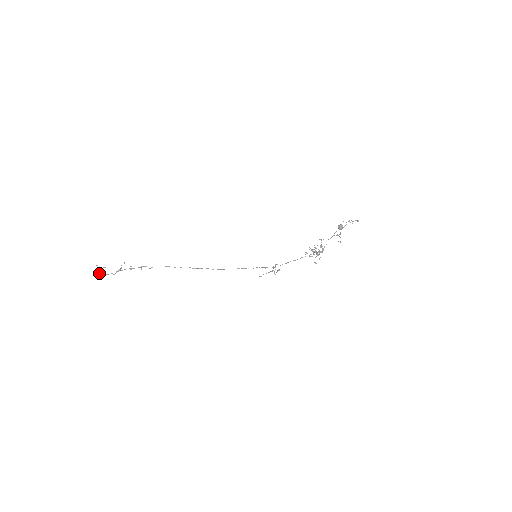
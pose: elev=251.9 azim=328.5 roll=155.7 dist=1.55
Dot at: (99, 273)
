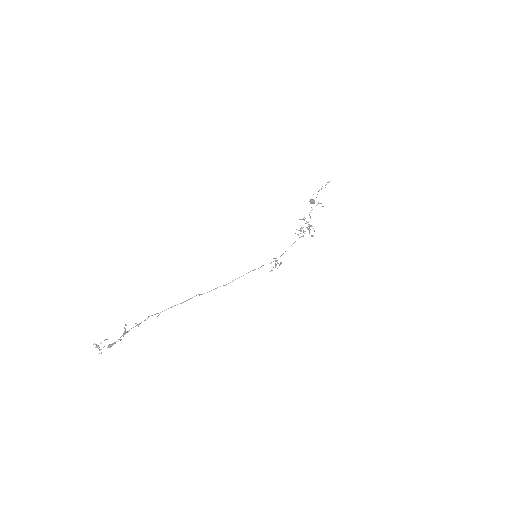
Dot at: (103, 347)
